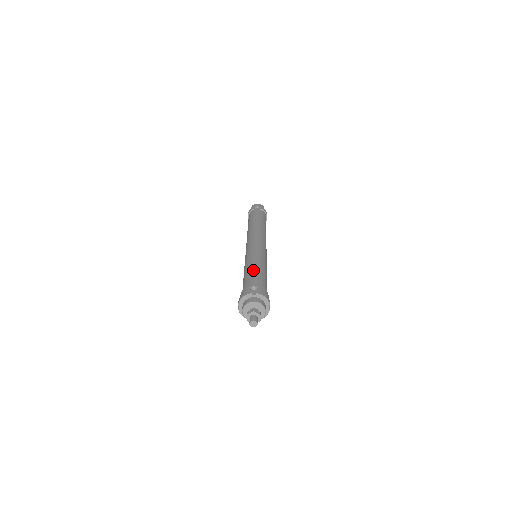
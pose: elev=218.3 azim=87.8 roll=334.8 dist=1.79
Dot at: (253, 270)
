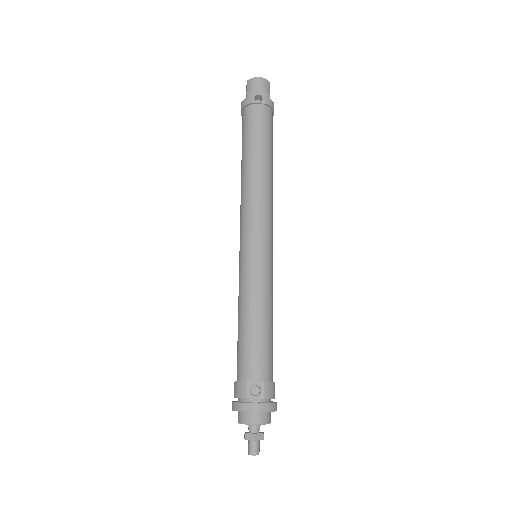
Dot at: (254, 332)
